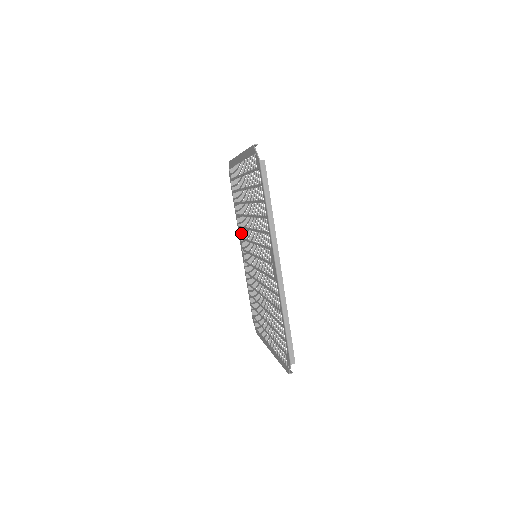
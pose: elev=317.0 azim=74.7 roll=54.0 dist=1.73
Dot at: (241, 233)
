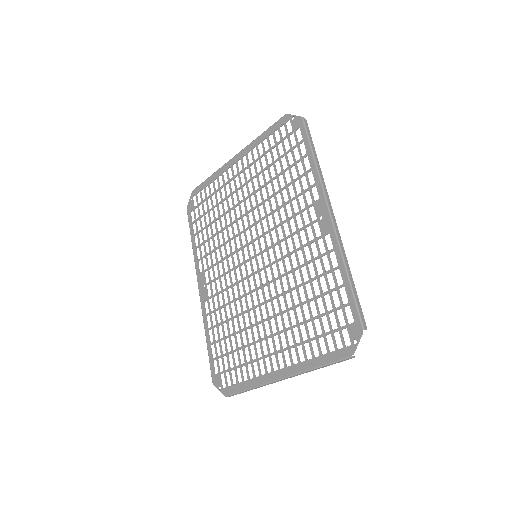
Dot at: (207, 262)
